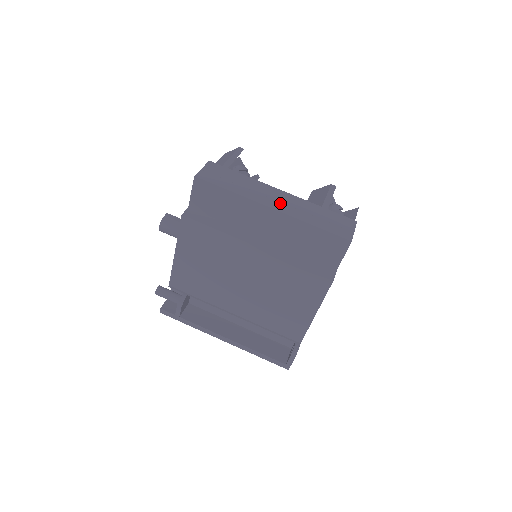
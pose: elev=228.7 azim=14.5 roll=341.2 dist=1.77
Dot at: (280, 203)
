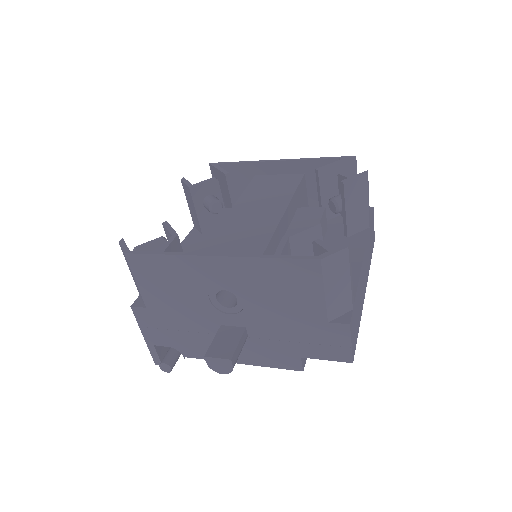
Dot at: (366, 275)
